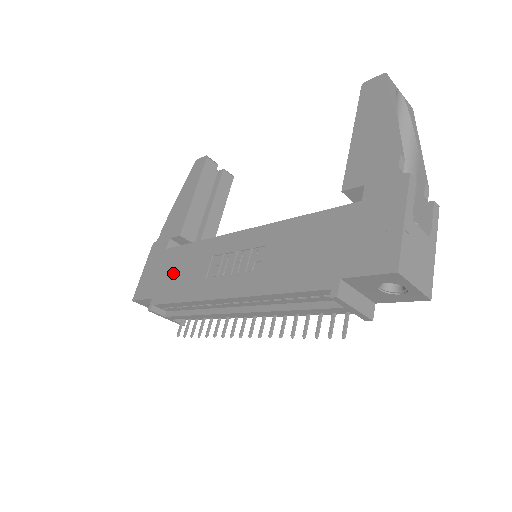
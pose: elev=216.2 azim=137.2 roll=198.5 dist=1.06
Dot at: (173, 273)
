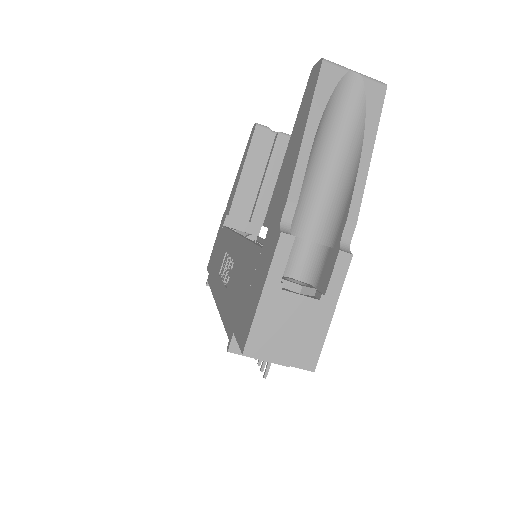
Dot at: (217, 255)
